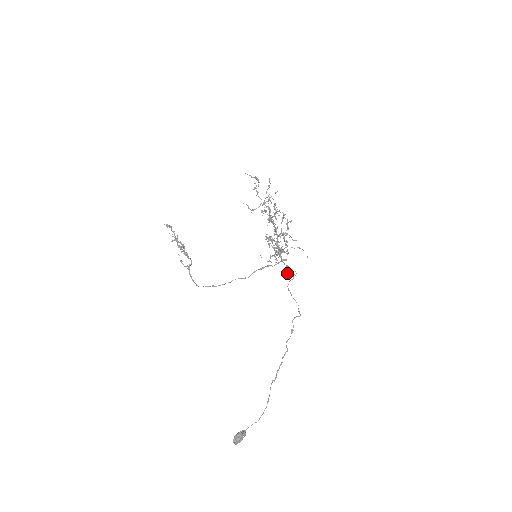
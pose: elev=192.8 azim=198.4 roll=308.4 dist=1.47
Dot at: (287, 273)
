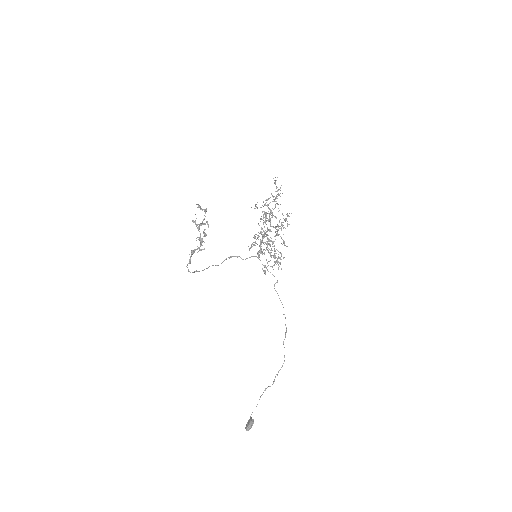
Dot at: (265, 273)
